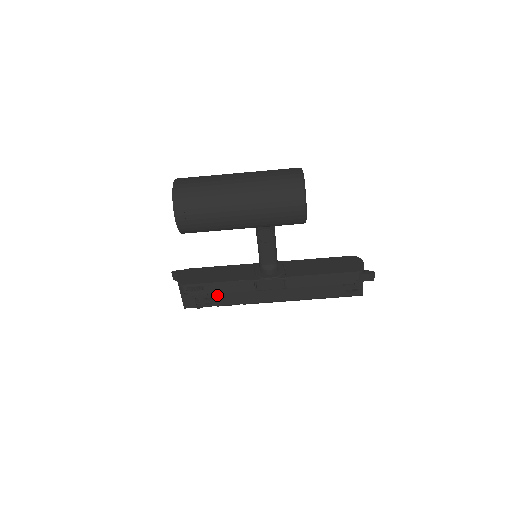
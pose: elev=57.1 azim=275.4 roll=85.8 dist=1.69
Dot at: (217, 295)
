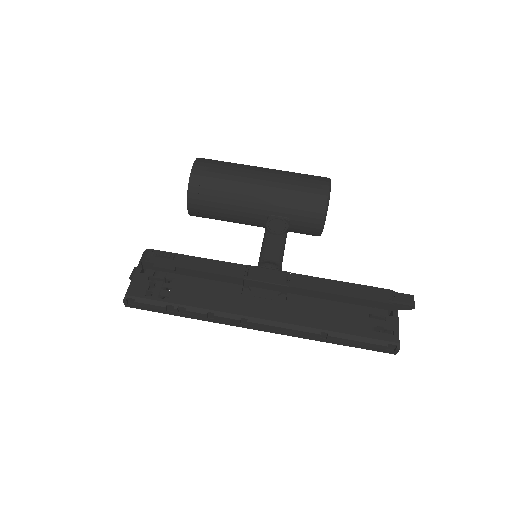
Dot at: (184, 286)
